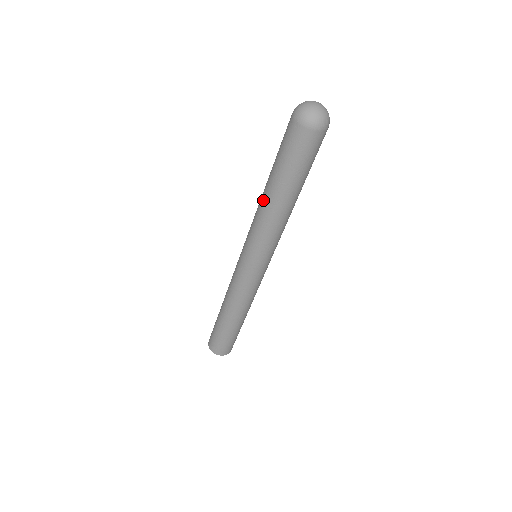
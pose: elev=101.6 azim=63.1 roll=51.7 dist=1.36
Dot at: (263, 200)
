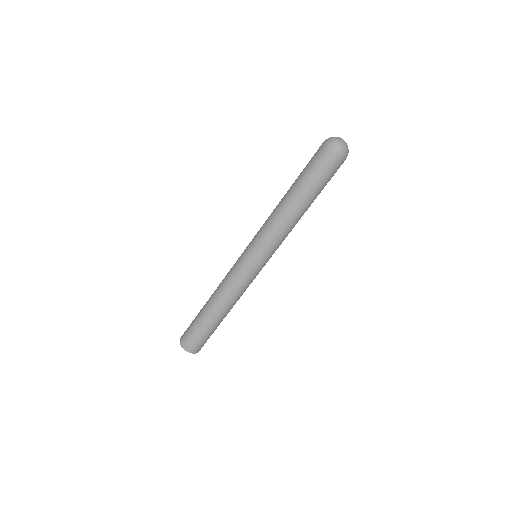
Dot at: (280, 203)
